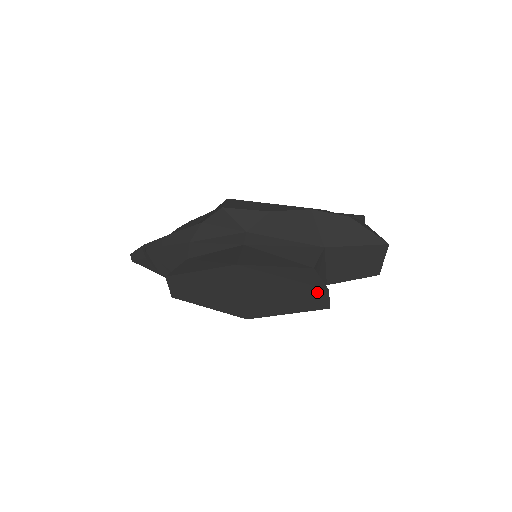
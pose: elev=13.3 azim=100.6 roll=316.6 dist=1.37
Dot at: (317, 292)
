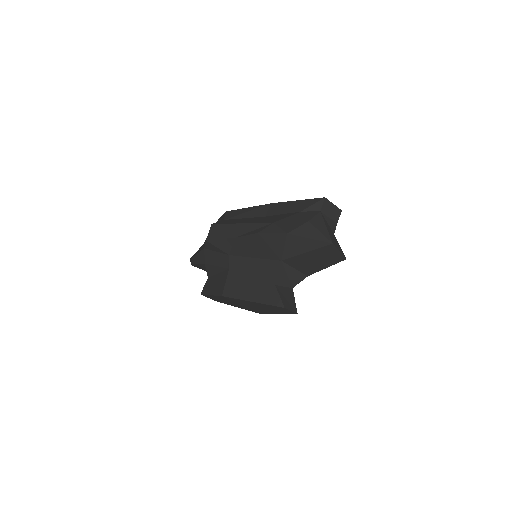
Dot at: (280, 308)
